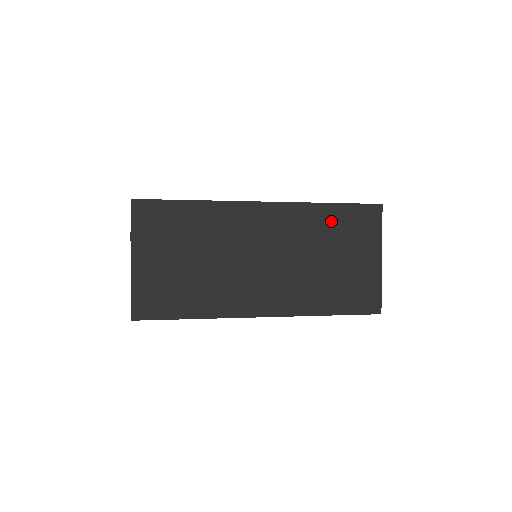
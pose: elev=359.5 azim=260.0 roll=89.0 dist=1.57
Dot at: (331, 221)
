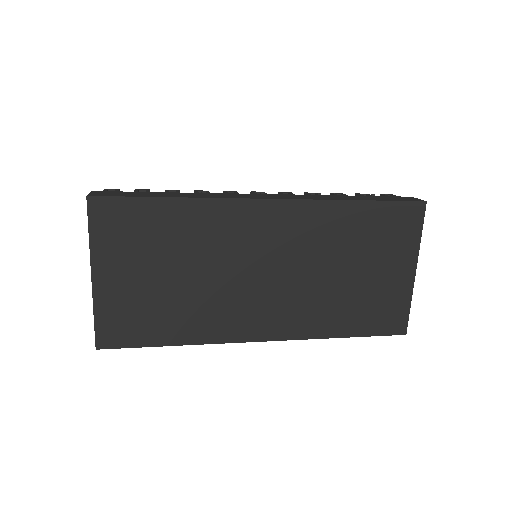
Dot at: (358, 224)
